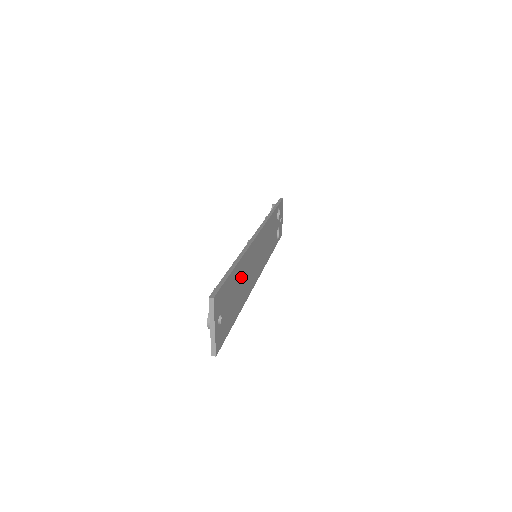
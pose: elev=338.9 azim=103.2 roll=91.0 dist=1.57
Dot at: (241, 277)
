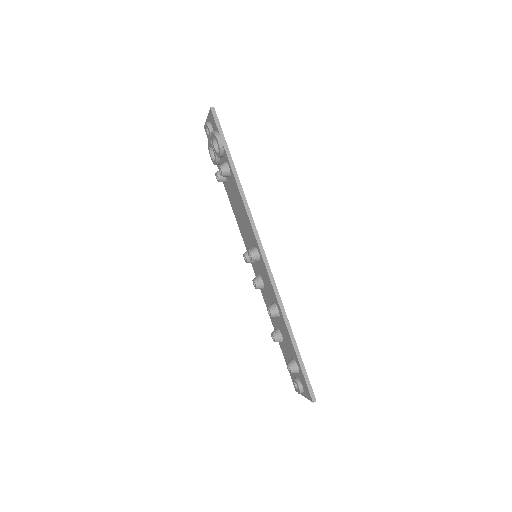
Dot at: occluded
